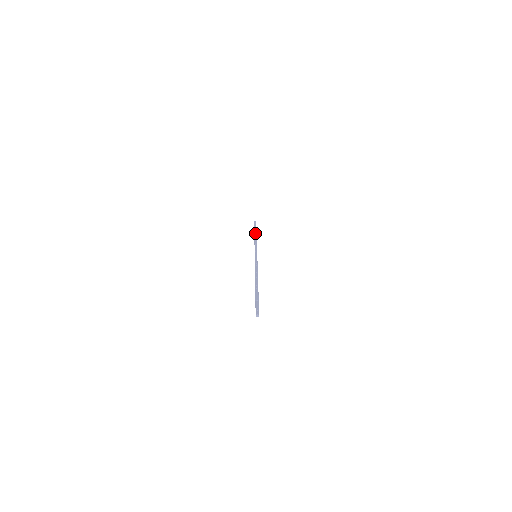
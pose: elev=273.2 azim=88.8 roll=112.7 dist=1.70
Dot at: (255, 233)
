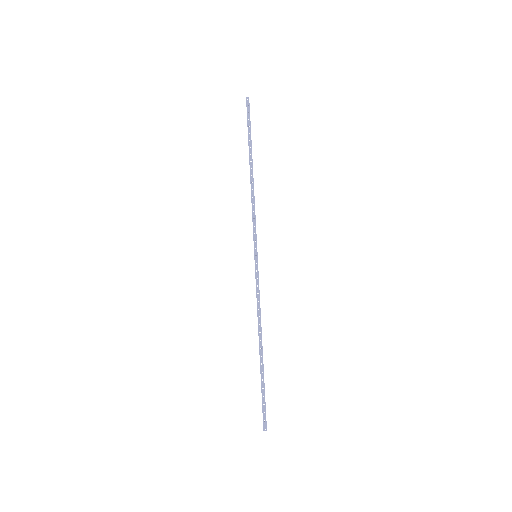
Dot at: (250, 160)
